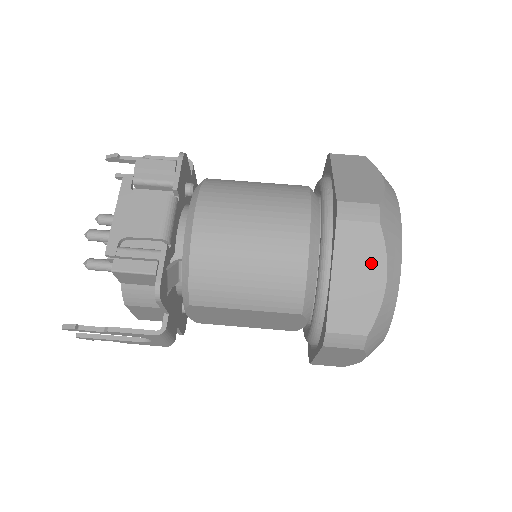
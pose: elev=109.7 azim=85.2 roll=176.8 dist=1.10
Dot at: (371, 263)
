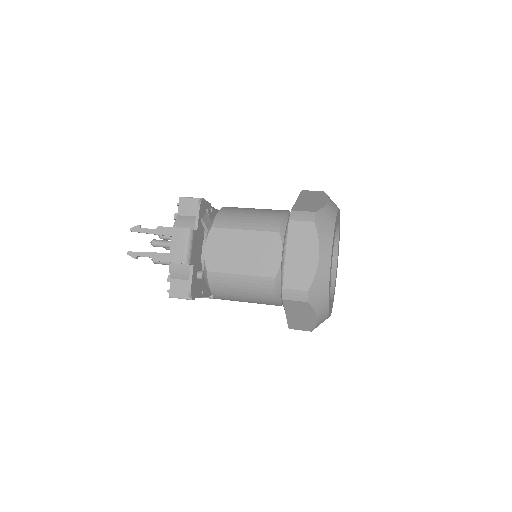
Dot at: (319, 198)
